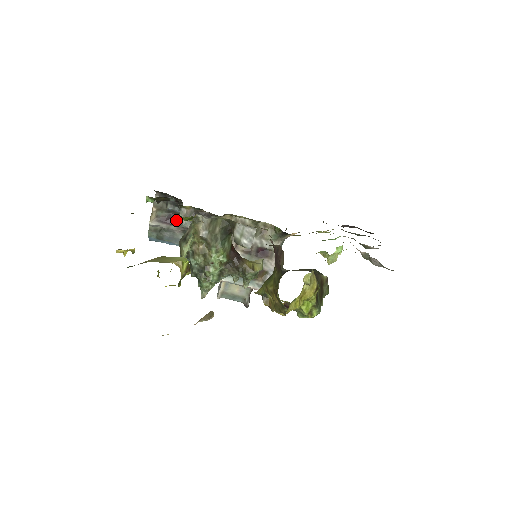
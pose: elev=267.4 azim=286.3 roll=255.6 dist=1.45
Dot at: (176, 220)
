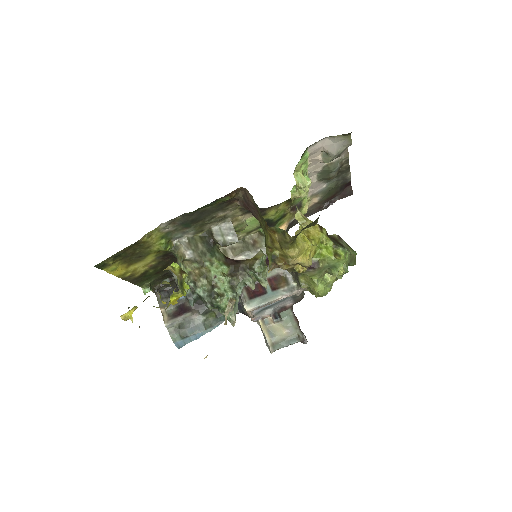
Dot at: (187, 307)
